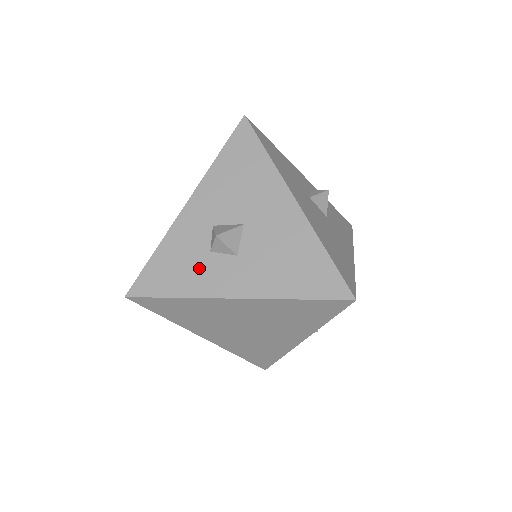
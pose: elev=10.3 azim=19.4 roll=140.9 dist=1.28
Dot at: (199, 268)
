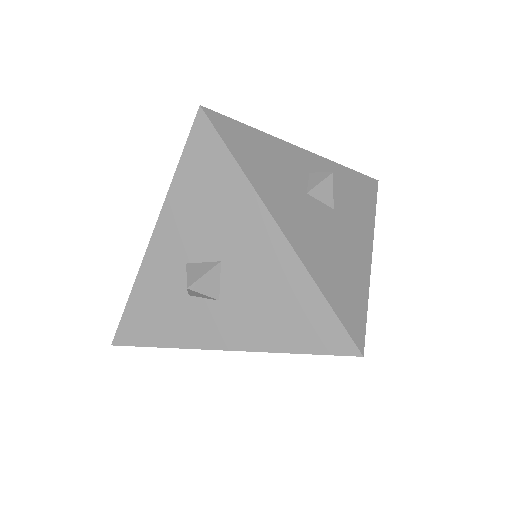
Dot at: (180, 315)
